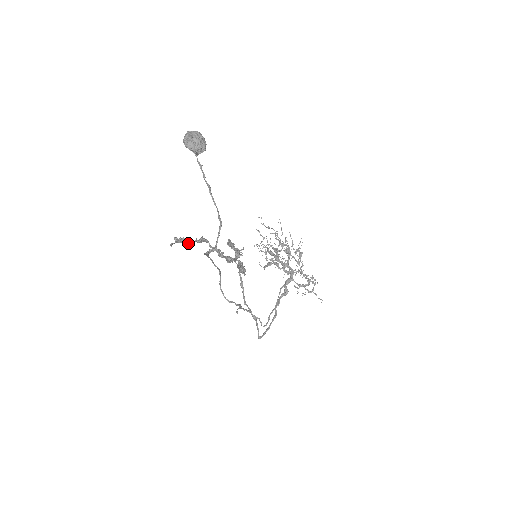
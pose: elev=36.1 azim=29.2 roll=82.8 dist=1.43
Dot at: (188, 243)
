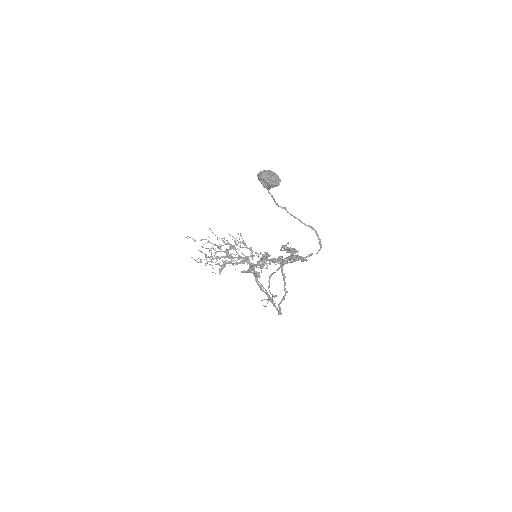
Dot at: occluded
